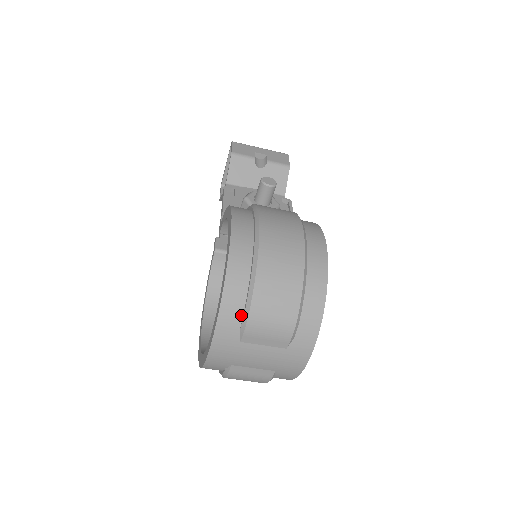
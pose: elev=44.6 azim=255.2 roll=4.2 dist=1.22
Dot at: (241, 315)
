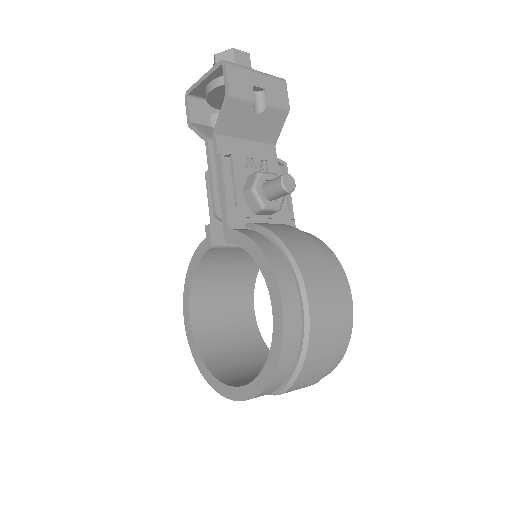
Dot at: (278, 387)
